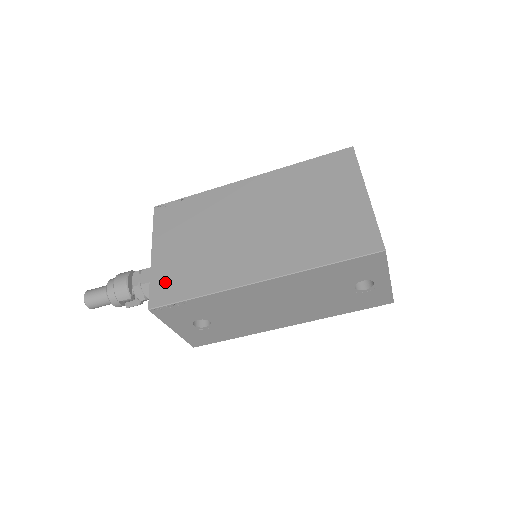
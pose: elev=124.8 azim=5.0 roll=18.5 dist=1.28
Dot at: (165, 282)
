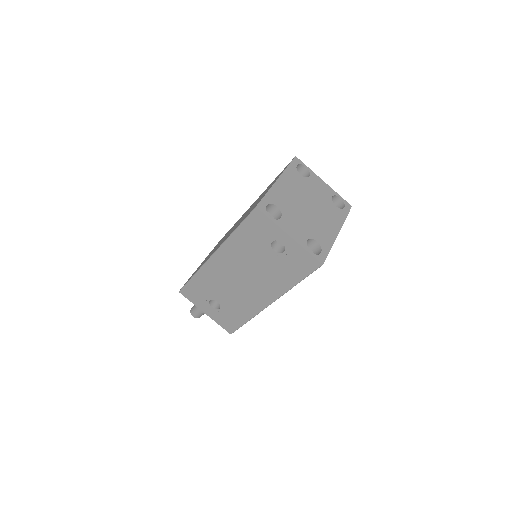
Dot at: occluded
